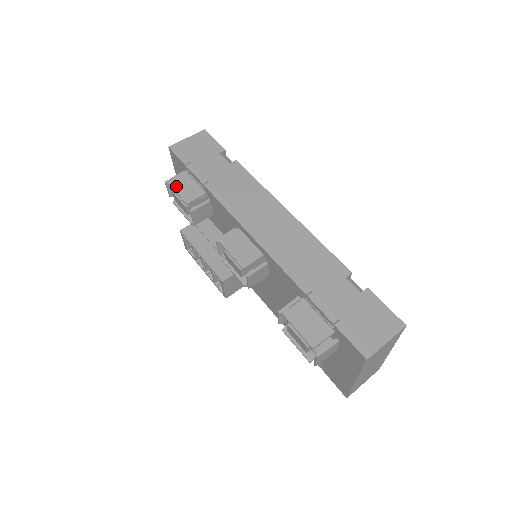
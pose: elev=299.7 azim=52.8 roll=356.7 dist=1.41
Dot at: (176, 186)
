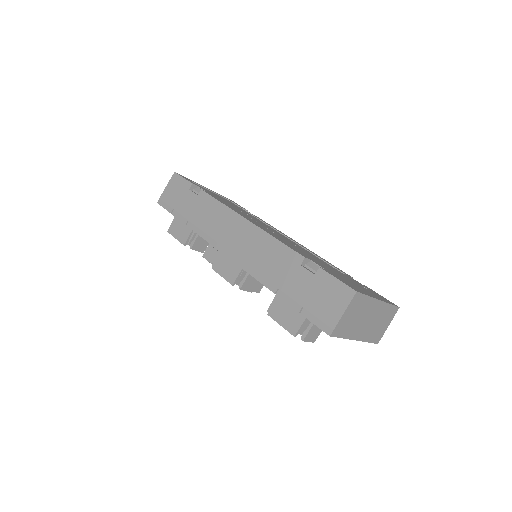
Dot at: (173, 233)
